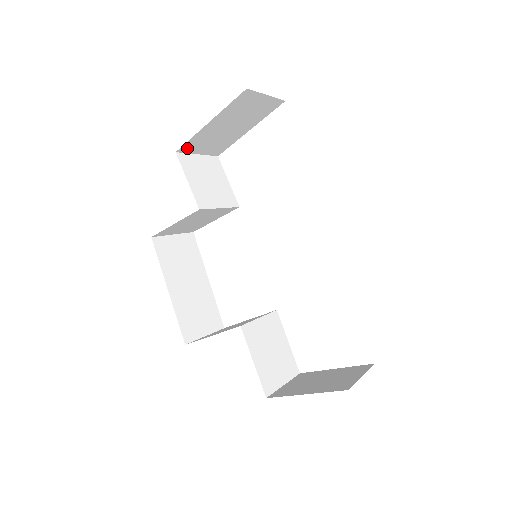
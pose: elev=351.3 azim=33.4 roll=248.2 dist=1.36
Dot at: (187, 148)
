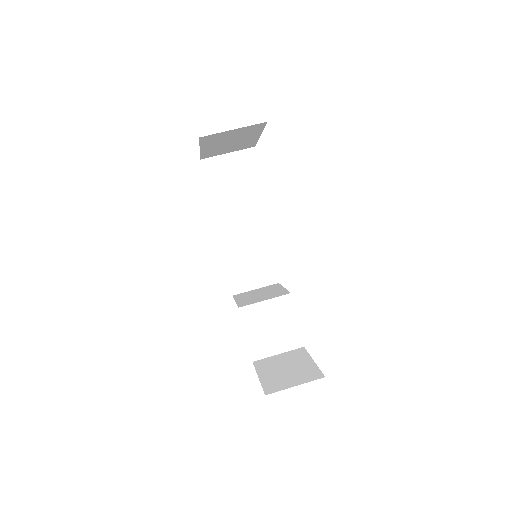
Dot at: (208, 156)
